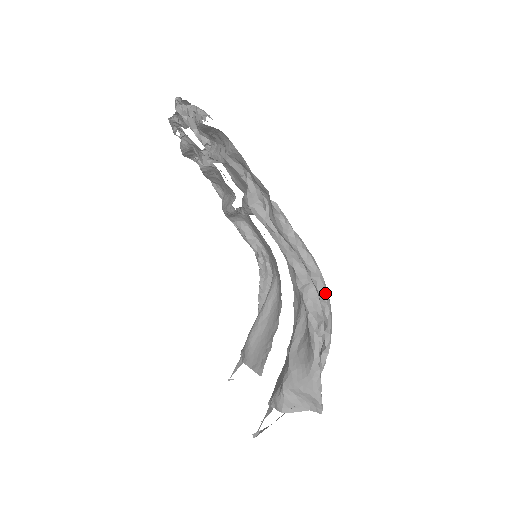
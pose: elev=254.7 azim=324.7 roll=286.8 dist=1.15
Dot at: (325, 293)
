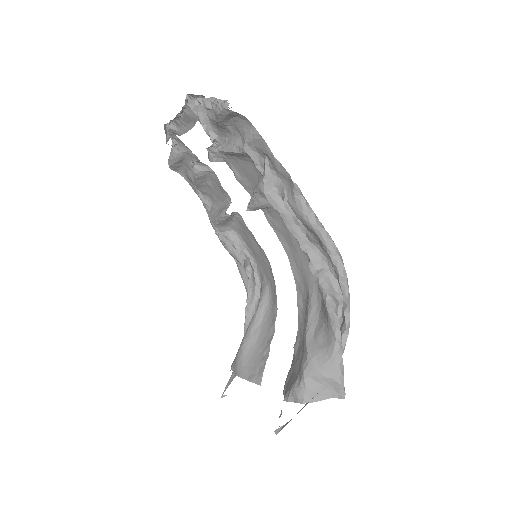
Dot at: (344, 272)
